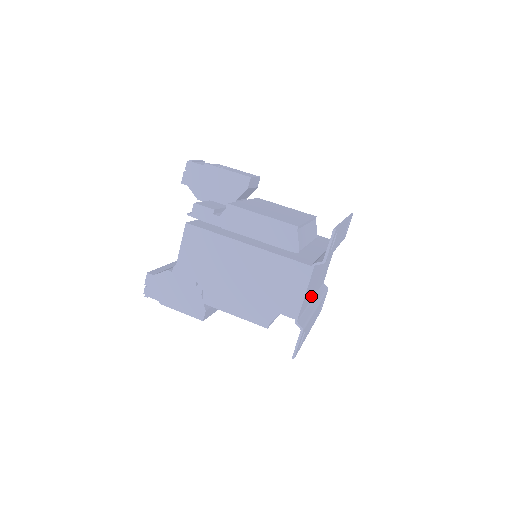
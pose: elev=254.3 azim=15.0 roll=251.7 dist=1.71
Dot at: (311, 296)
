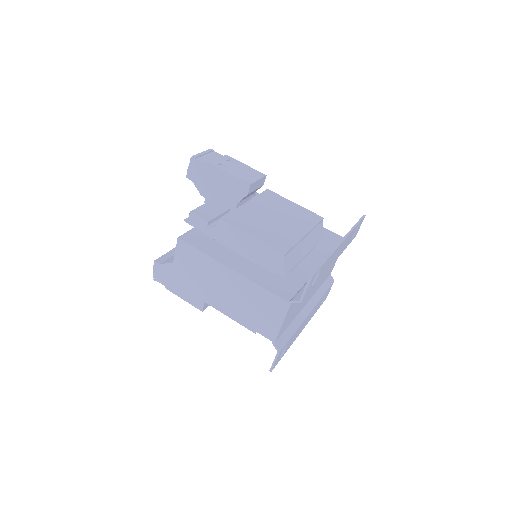
Dot at: (301, 307)
